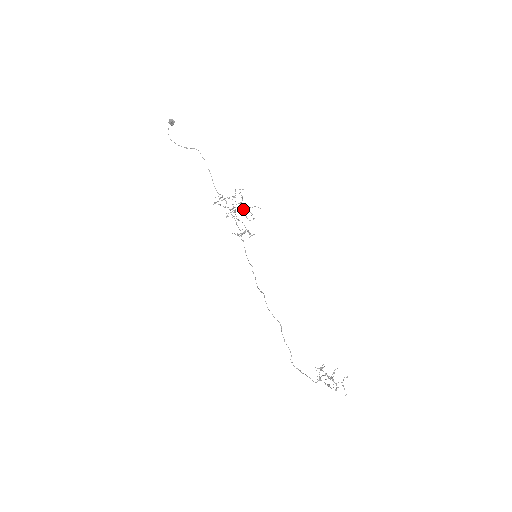
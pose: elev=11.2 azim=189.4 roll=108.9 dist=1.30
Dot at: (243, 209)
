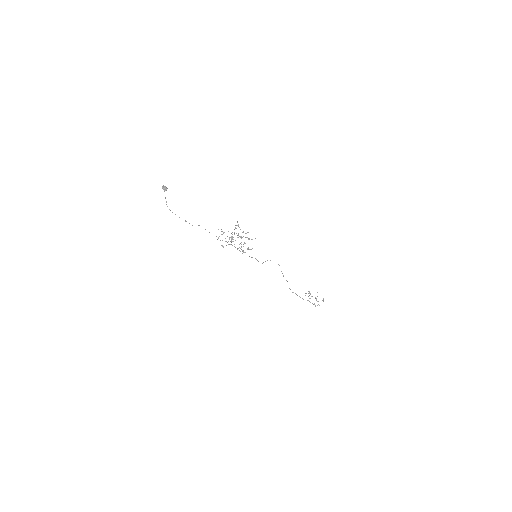
Dot at: (241, 237)
